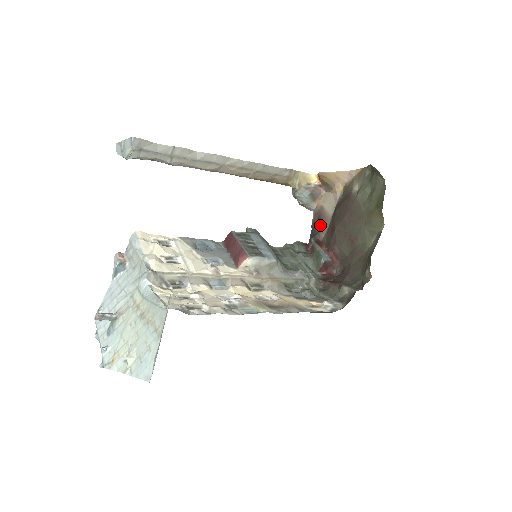
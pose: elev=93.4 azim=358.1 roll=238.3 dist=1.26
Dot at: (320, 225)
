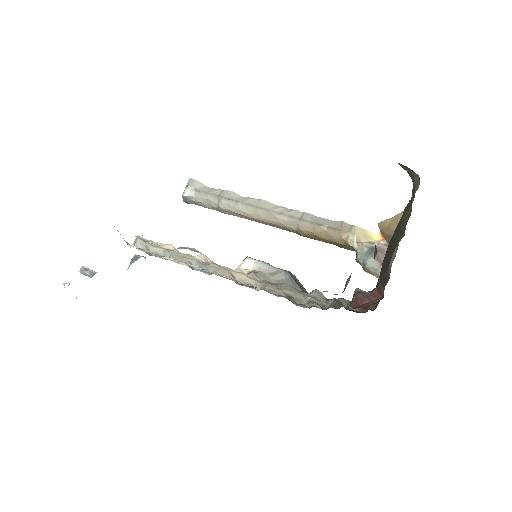
Dot at: occluded
